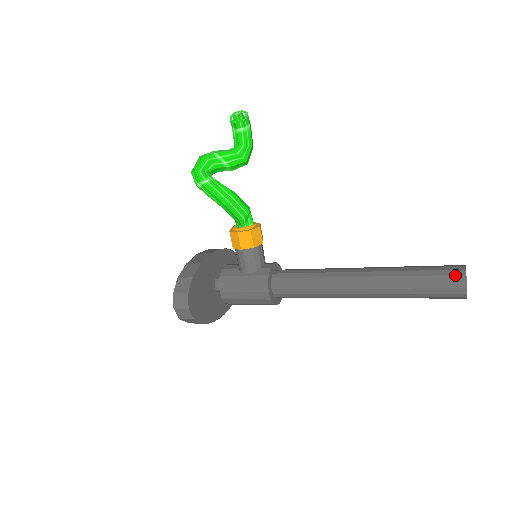
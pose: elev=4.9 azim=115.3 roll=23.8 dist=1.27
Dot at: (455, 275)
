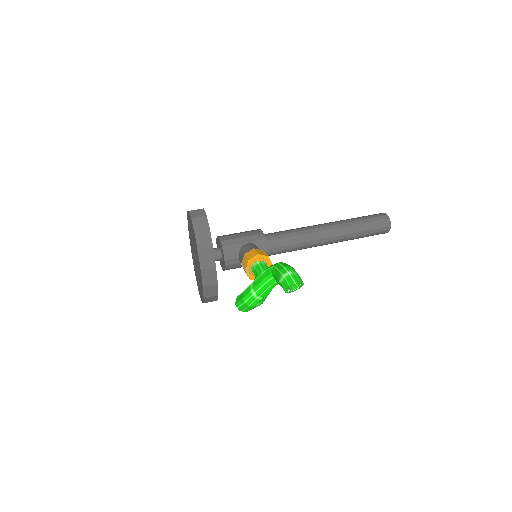
Dot at: (383, 233)
